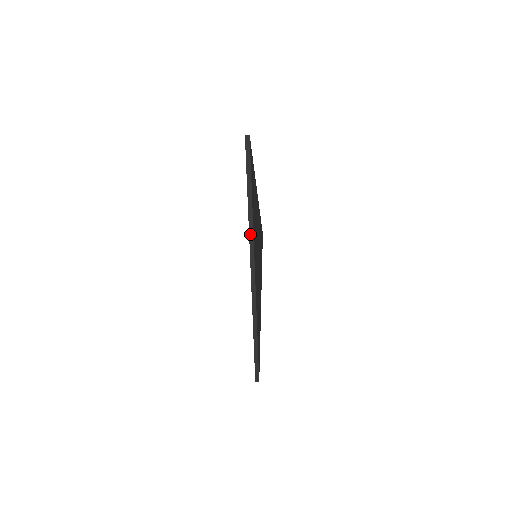
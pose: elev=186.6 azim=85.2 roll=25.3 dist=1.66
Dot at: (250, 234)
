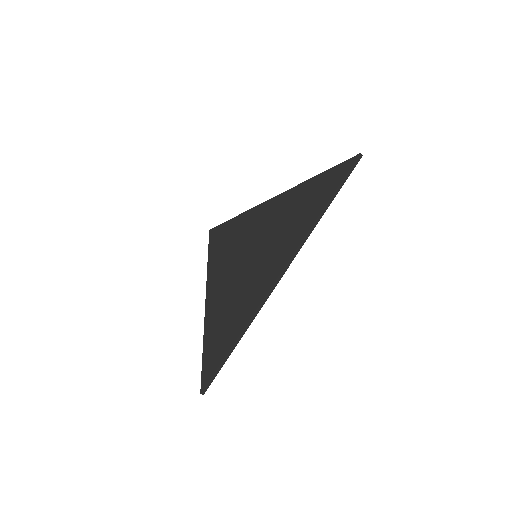
Dot at: (306, 237)
